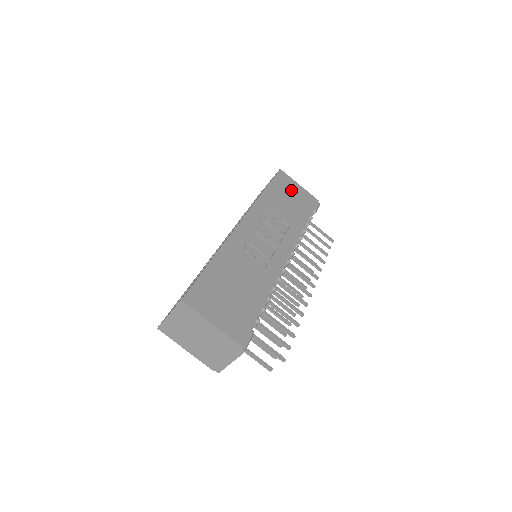
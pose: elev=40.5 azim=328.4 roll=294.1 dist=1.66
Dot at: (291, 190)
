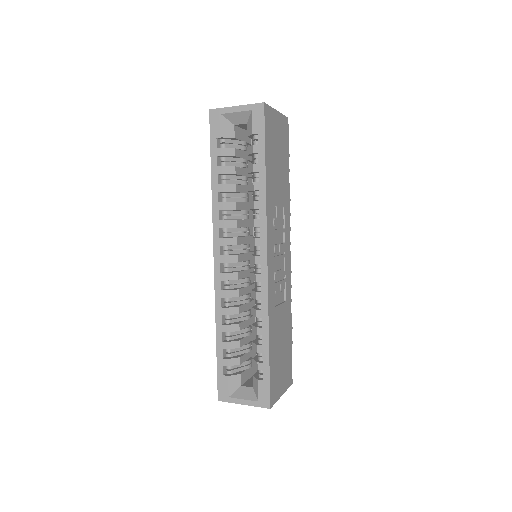
Dot at: (276, 136)
